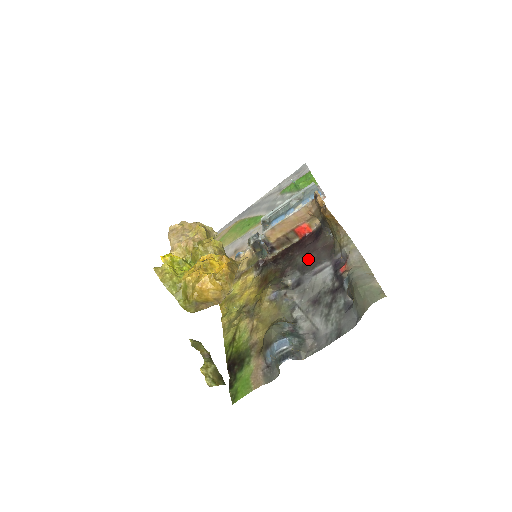
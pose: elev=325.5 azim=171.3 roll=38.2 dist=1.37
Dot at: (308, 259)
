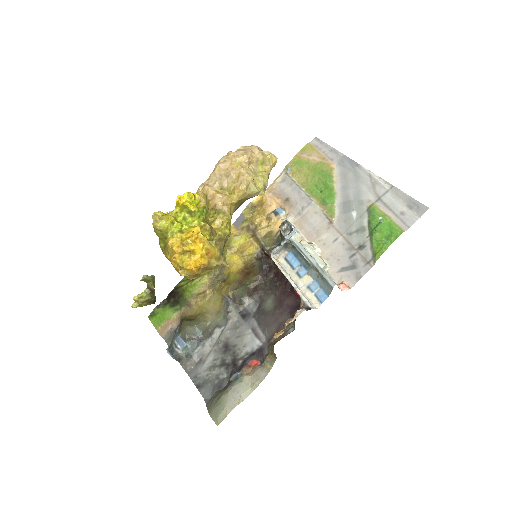
Dot at: (268, 313)
